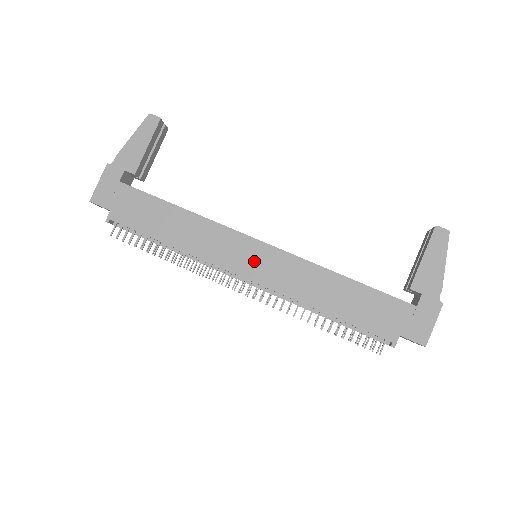
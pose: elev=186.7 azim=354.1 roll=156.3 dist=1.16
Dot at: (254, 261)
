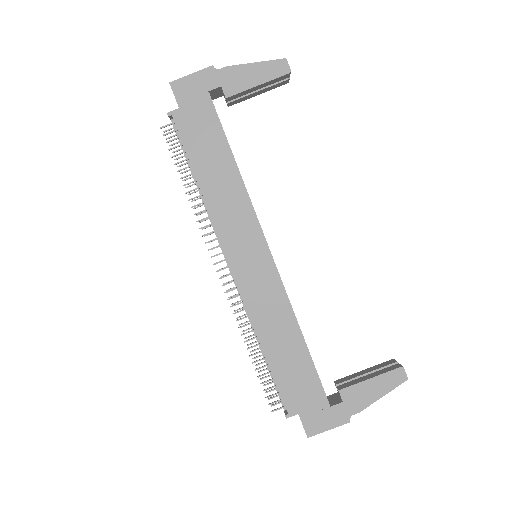
Dot at: (251, 261)
